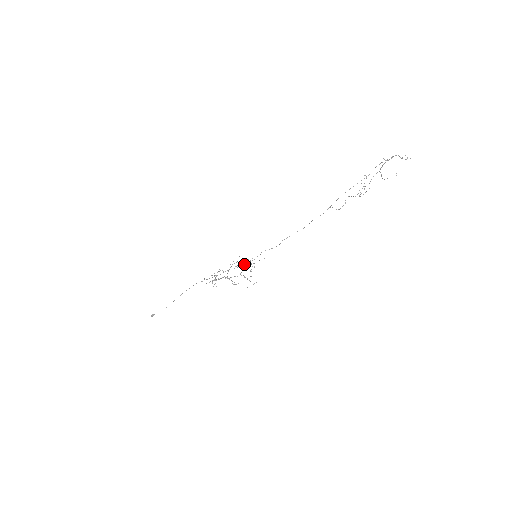
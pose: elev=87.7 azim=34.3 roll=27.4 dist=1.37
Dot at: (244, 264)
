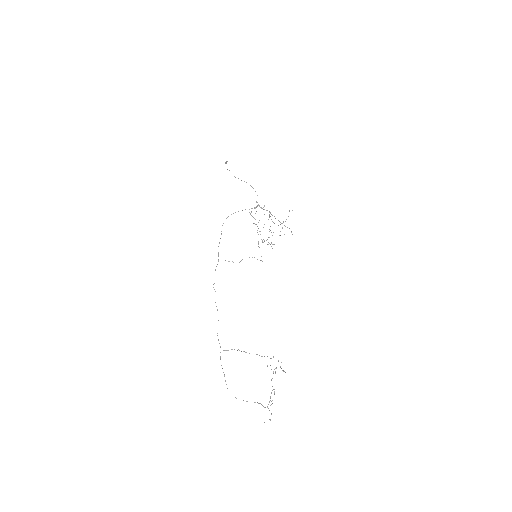
Dot at: occluded
